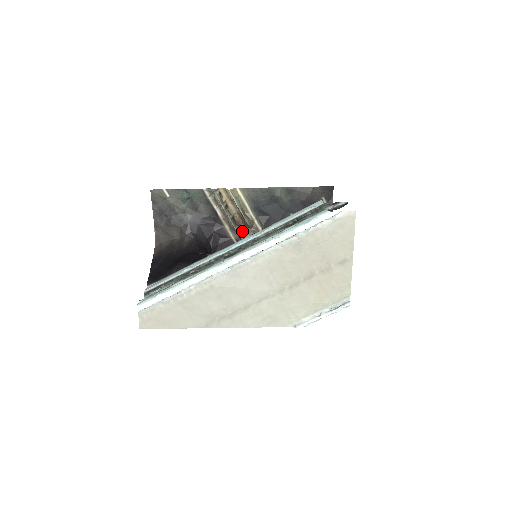
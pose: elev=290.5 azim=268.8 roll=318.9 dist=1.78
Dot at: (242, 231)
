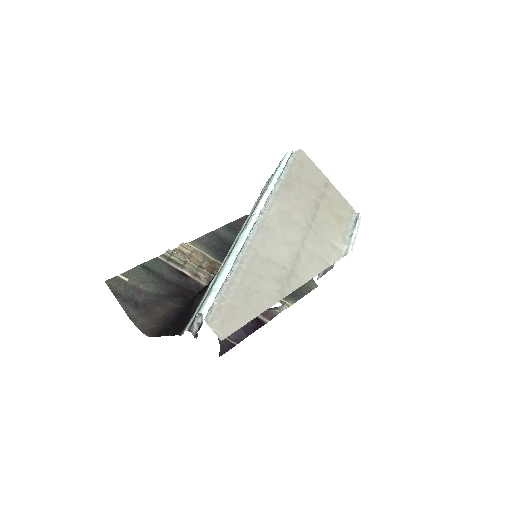
Dot at: occluded
